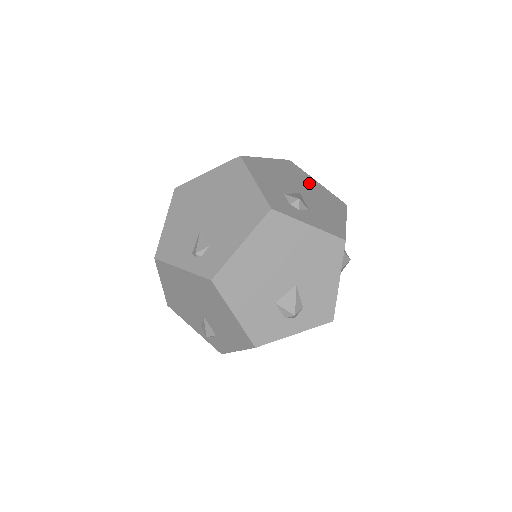
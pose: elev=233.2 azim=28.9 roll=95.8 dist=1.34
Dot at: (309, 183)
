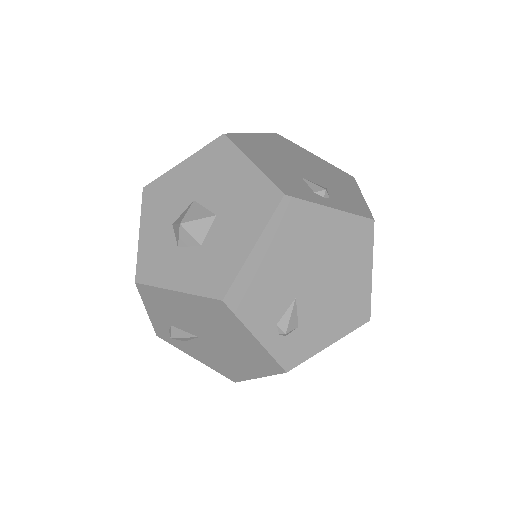
Dot at: occluded
